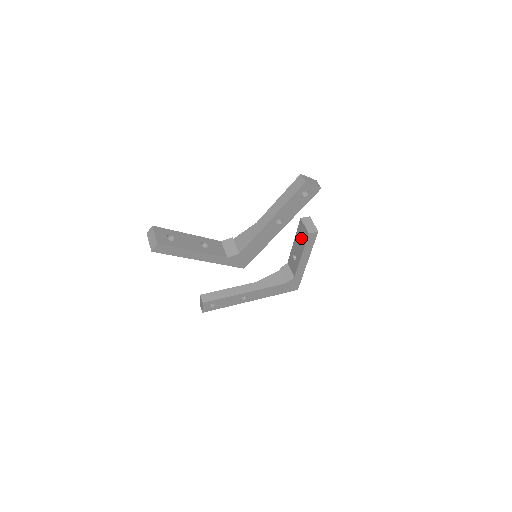
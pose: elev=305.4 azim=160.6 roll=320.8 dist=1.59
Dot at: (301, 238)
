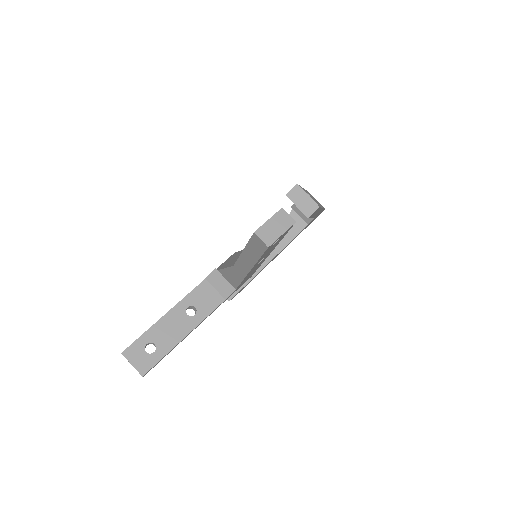
Dot at: occluded
